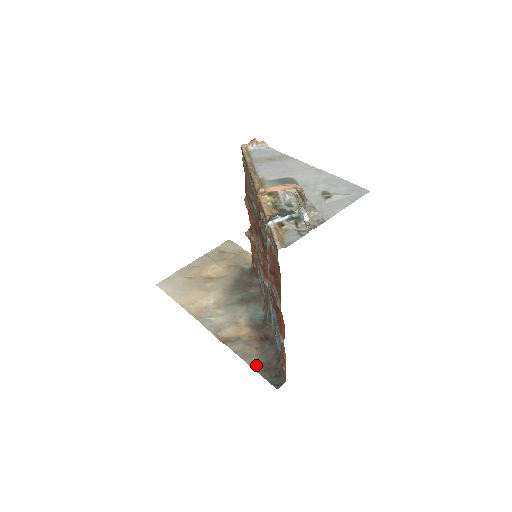
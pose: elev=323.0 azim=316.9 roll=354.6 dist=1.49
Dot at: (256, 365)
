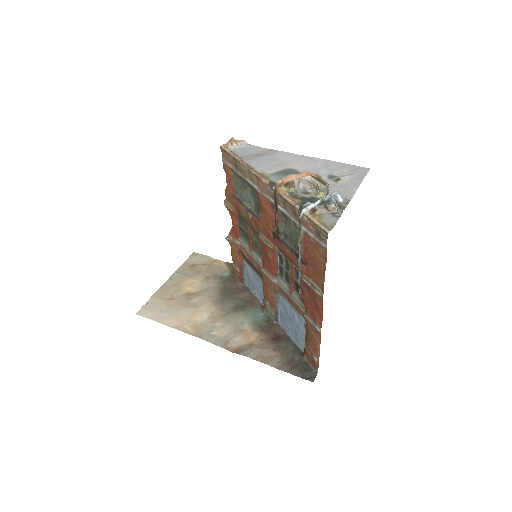
Dot at: (281, 365)
